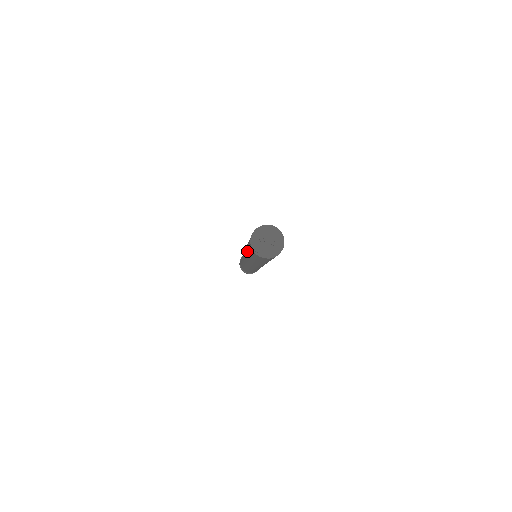
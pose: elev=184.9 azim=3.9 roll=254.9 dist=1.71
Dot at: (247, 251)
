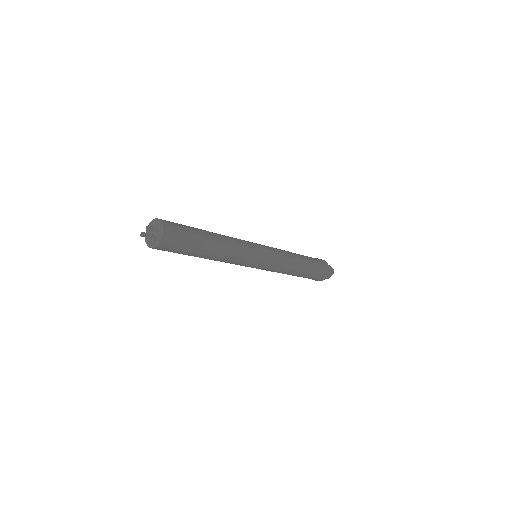
Dot at: occluded
